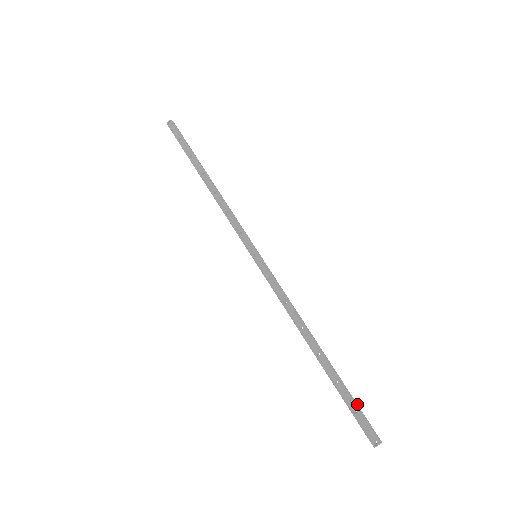
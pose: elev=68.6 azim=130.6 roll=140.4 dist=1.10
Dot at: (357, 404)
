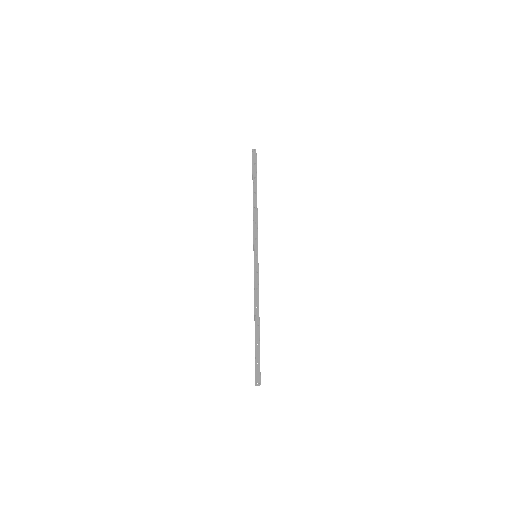
Dot at: occluded
